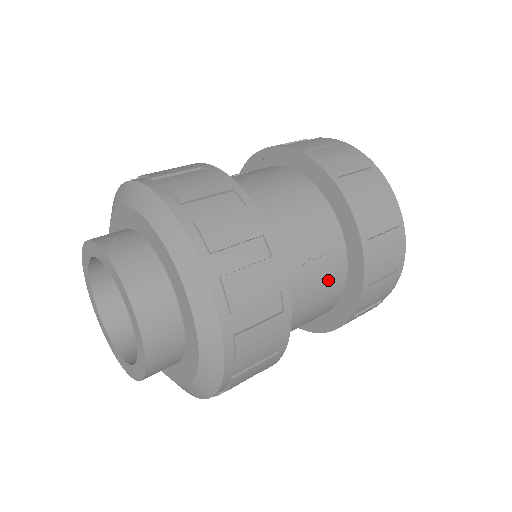
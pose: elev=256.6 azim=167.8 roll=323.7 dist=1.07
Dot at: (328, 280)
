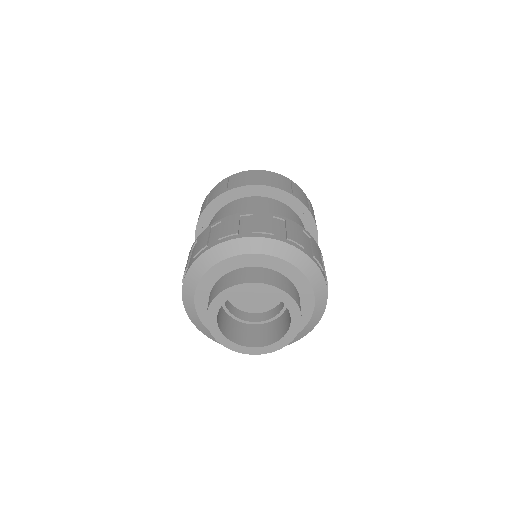
Dot at: (299, 223)
